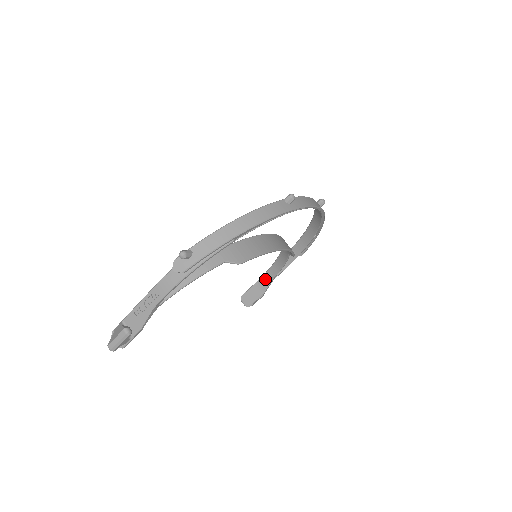
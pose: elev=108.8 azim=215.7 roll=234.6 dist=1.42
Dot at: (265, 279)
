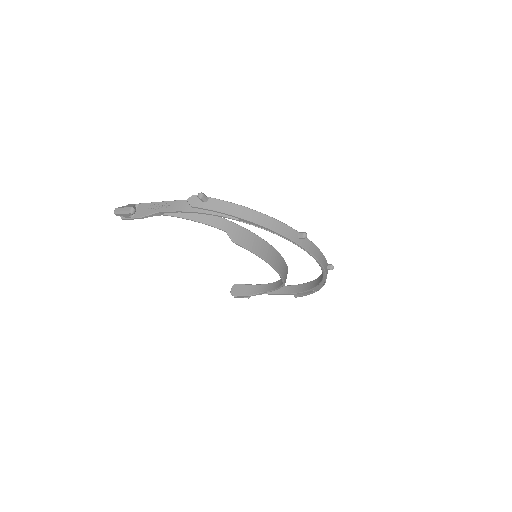
Dot at: (259, 288)
